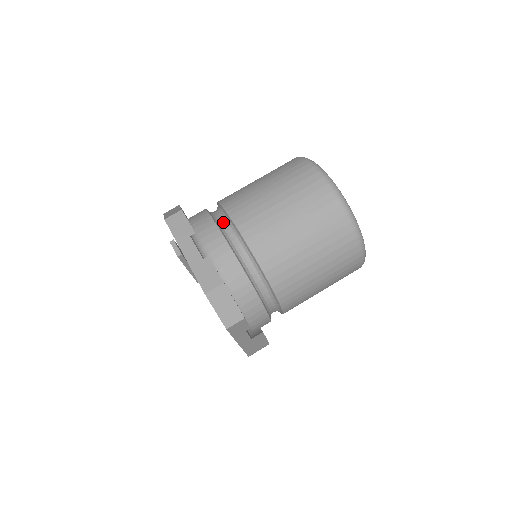
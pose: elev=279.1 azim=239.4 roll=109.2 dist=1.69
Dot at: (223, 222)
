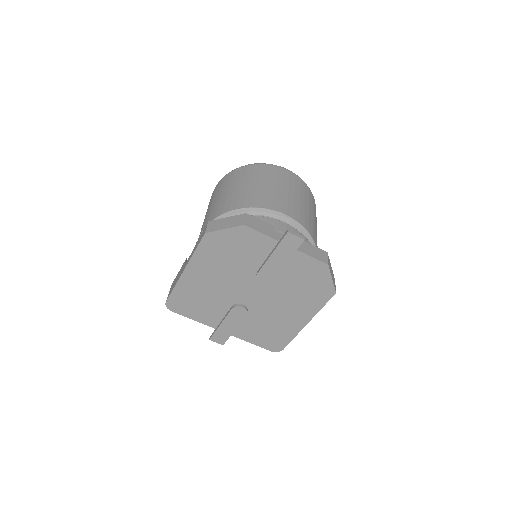
Dot at: occluded
